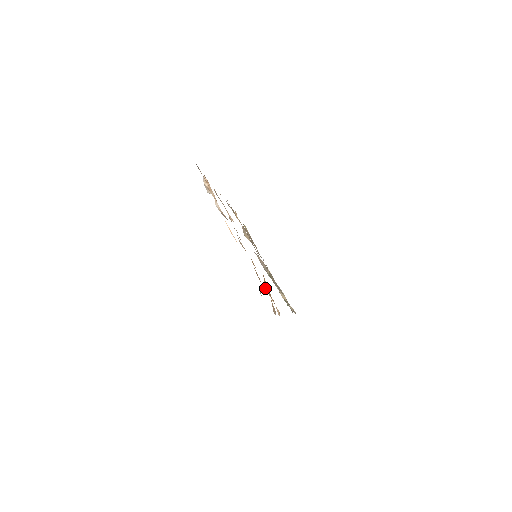
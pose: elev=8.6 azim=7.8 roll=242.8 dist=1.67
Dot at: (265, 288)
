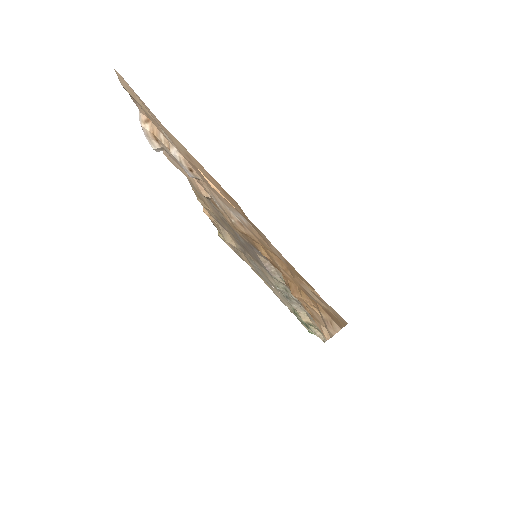
Dot at: (295, 294)
